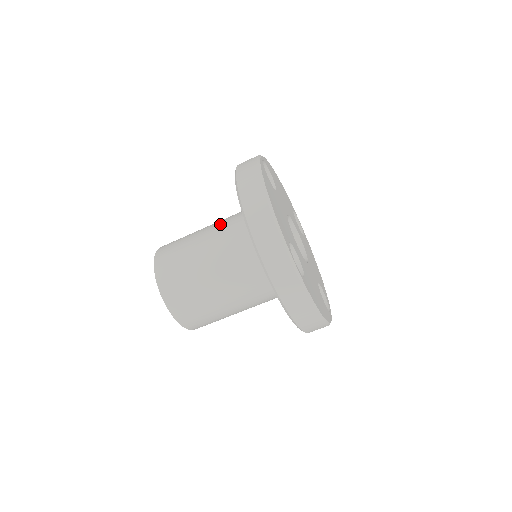
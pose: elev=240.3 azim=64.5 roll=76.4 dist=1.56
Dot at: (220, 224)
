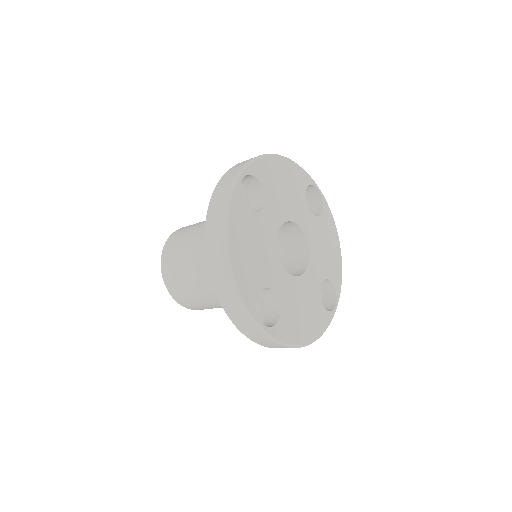
Dot at: occluded
